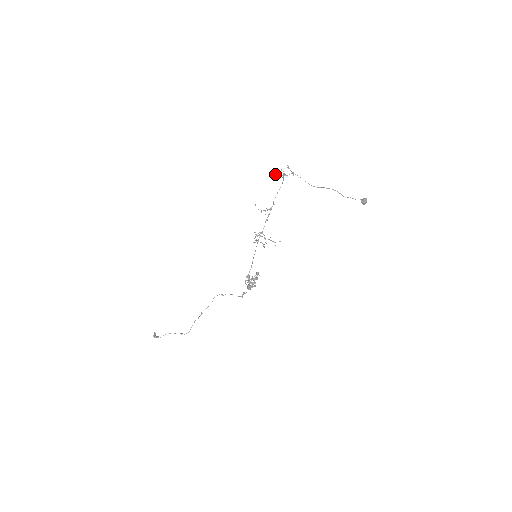
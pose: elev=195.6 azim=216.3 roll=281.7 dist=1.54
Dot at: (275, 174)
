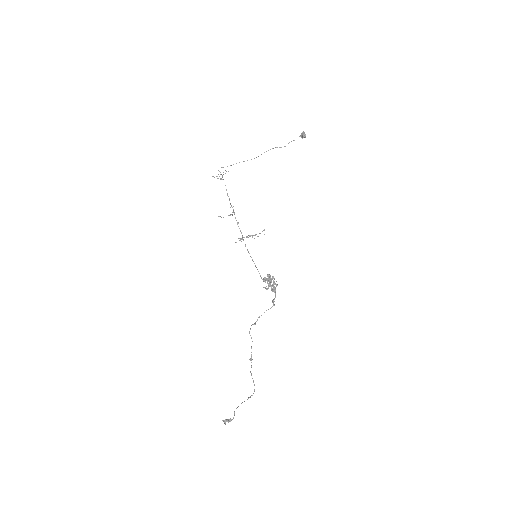
Dot at: occluded
